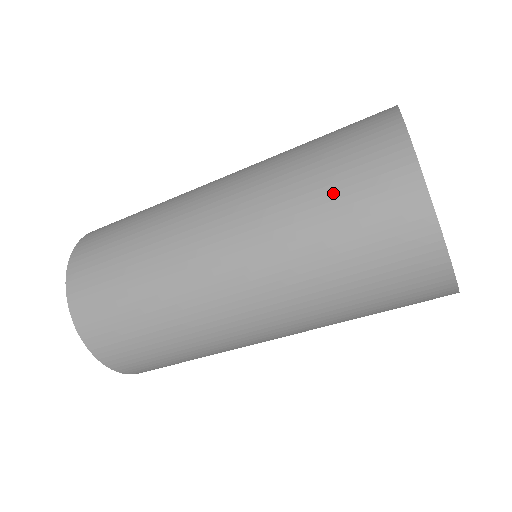
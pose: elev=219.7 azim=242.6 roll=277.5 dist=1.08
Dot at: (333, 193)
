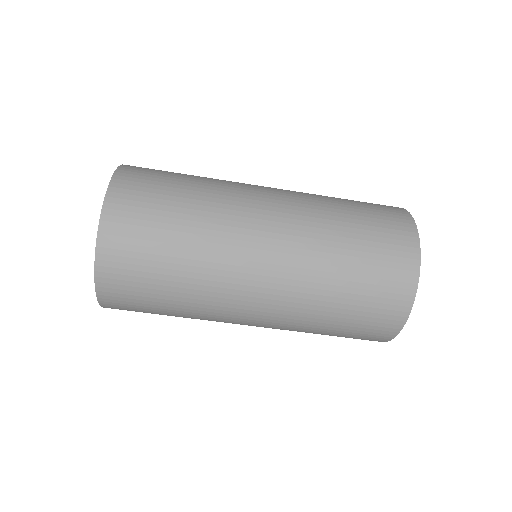
Dot at: (364, 253)
